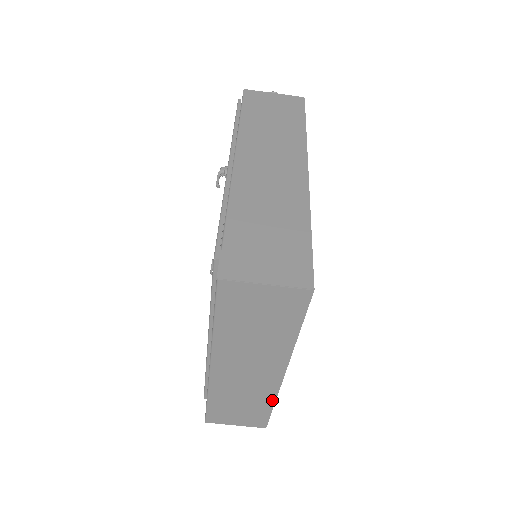
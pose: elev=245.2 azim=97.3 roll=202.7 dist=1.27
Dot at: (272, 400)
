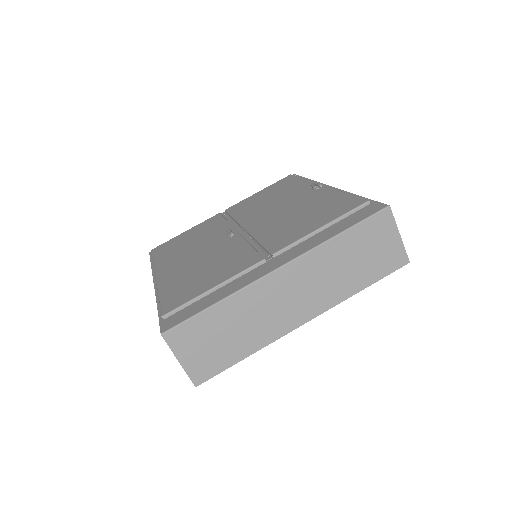
Dot at: (258, 347)
